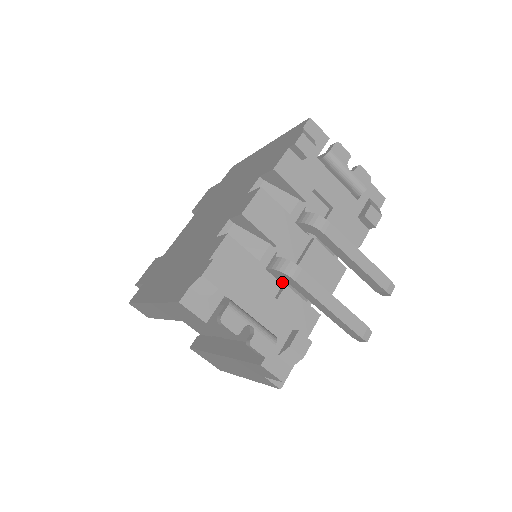
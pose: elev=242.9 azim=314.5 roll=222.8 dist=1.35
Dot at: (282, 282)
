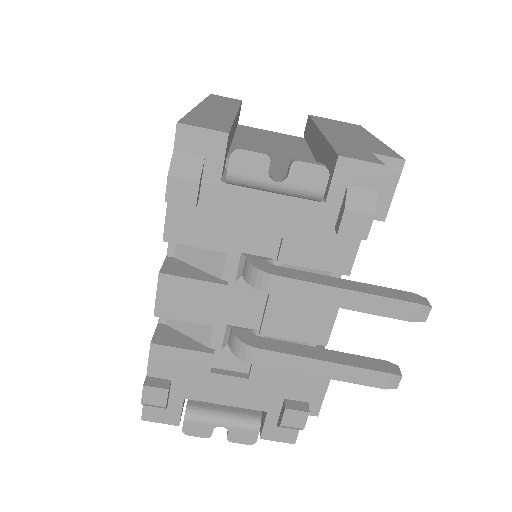
Dot at: occluded
